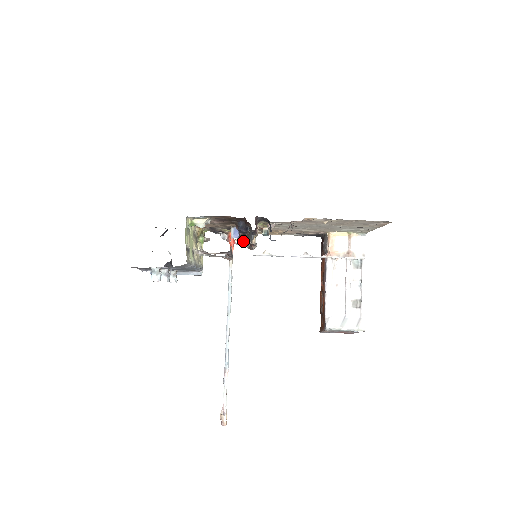
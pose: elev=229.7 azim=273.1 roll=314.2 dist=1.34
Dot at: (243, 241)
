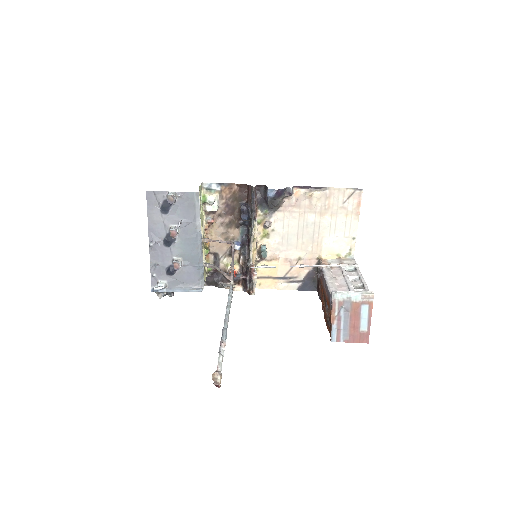
Dot at: (243, 275)
